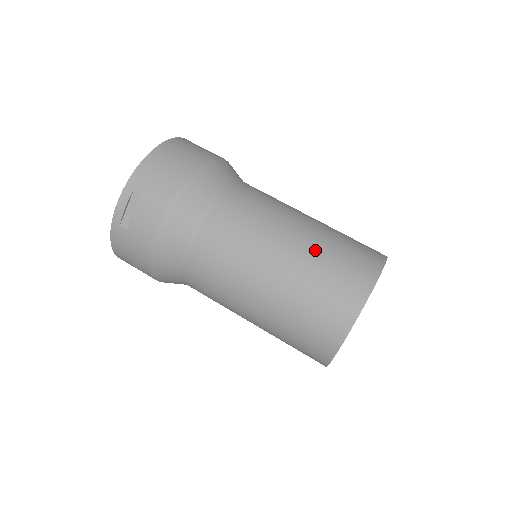
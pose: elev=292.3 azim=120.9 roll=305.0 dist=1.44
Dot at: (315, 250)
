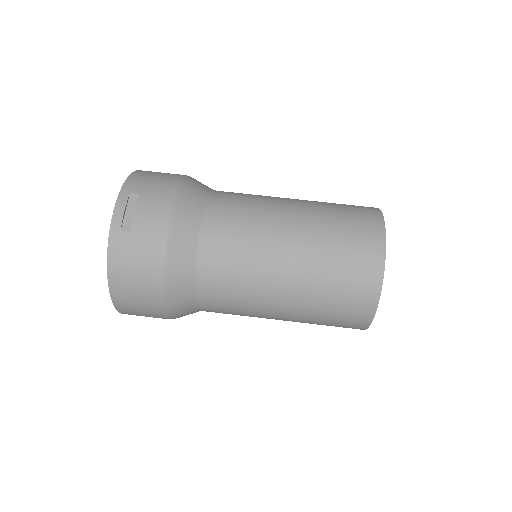
Dot at: (318, 204)
